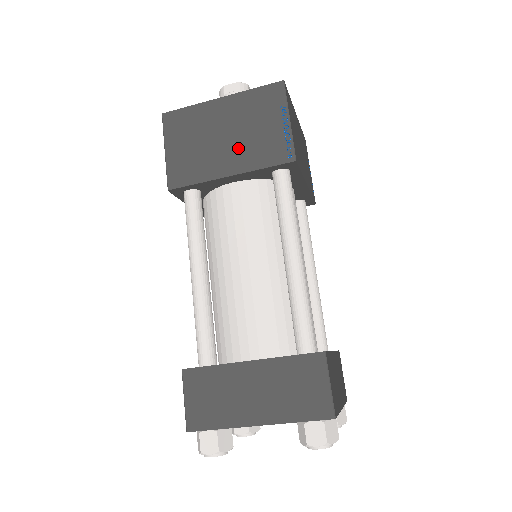
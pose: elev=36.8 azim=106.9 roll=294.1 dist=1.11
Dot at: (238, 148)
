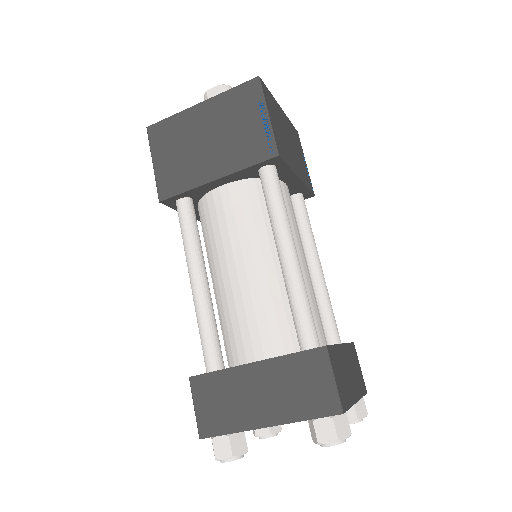
Dot at: (221, 151)
